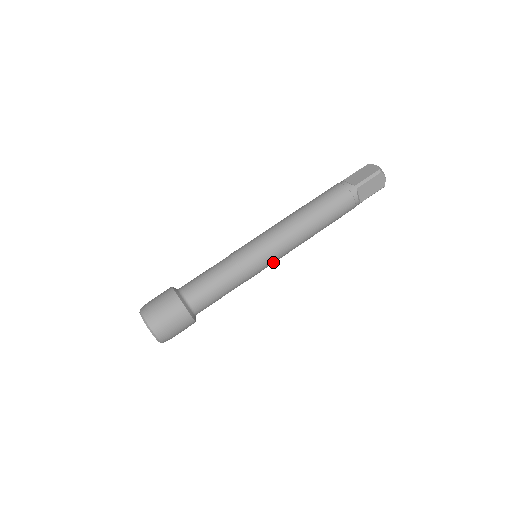
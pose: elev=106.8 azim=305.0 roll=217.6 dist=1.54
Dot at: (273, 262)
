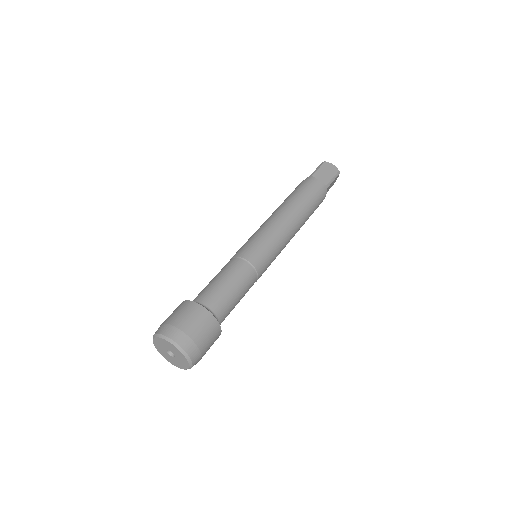
Dot at: (273, 247)
